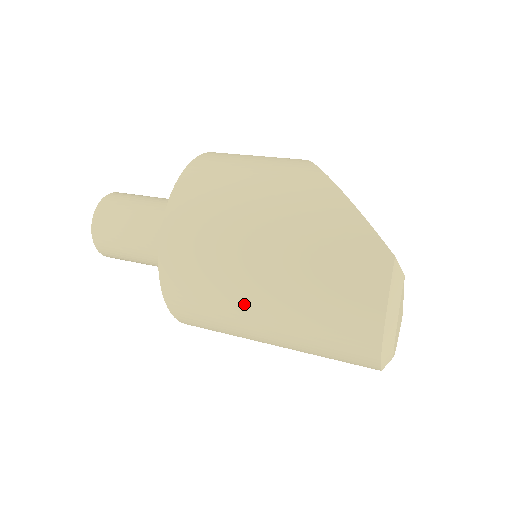
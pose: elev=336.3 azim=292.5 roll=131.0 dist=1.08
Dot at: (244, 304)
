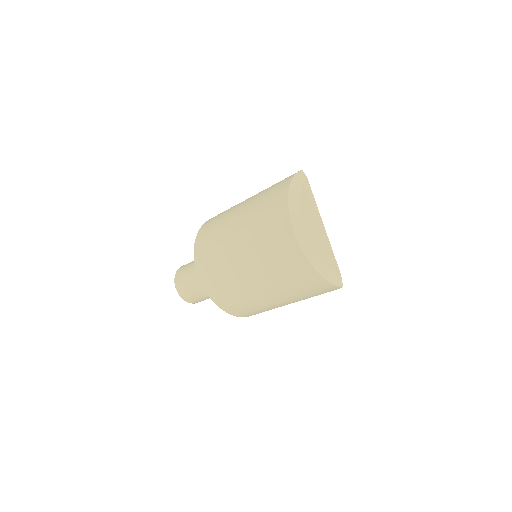
Dot at: (231, 219)
